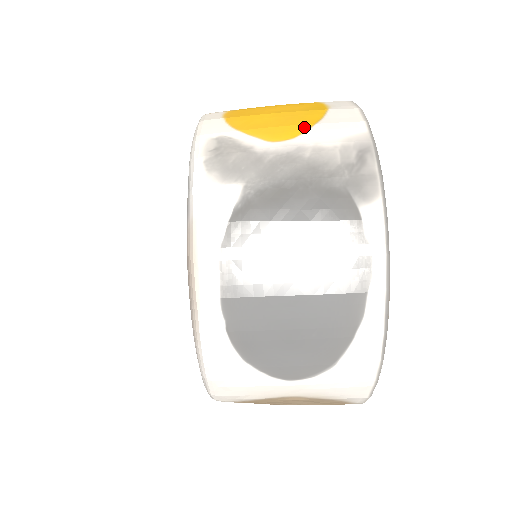
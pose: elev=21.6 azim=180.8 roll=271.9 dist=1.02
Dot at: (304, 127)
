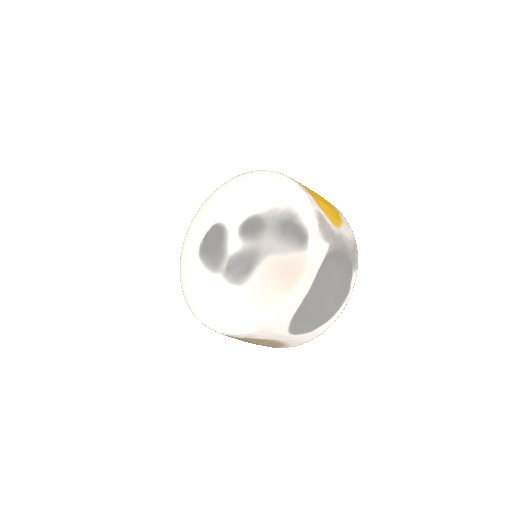
Dot at: (340, 222)
